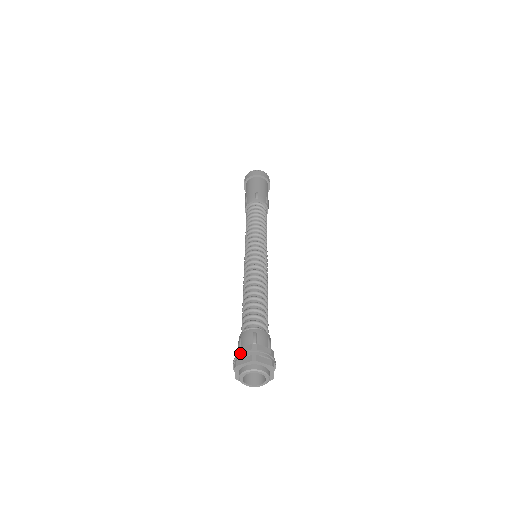
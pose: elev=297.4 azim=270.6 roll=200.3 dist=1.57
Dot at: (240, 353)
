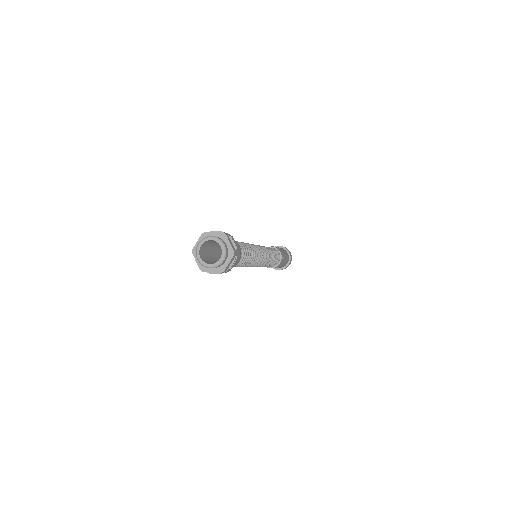
Dot at: (214, 231)
